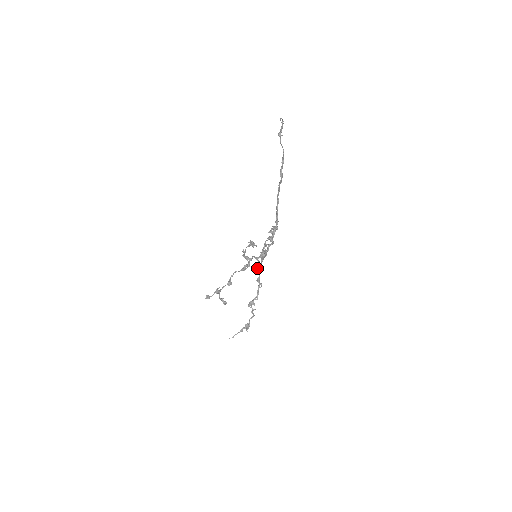
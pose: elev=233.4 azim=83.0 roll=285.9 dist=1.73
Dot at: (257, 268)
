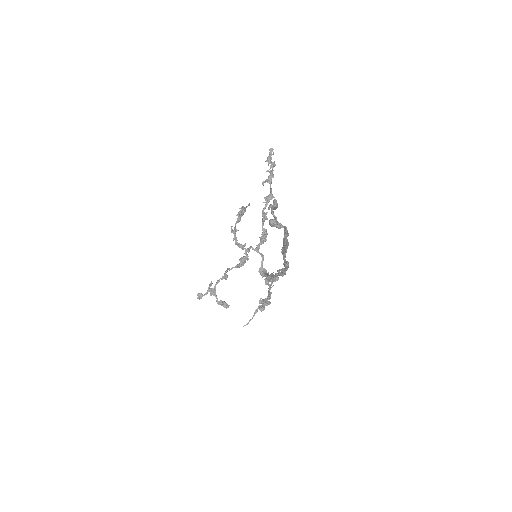
Dot at: (262, 275)
